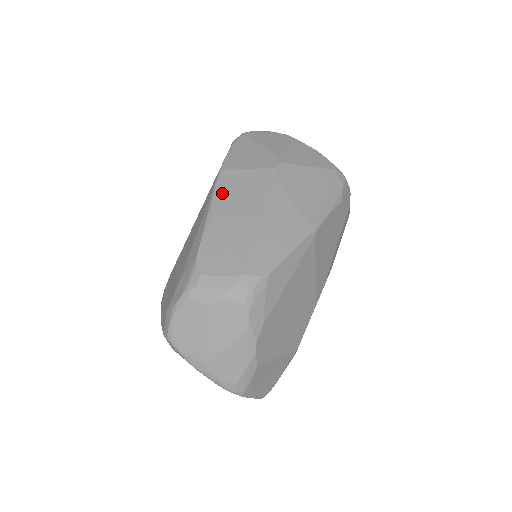
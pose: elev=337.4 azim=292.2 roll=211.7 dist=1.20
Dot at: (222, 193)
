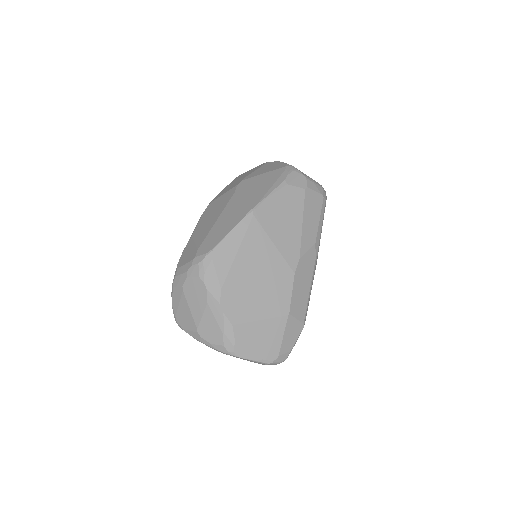
Dot at: (203, 217)
